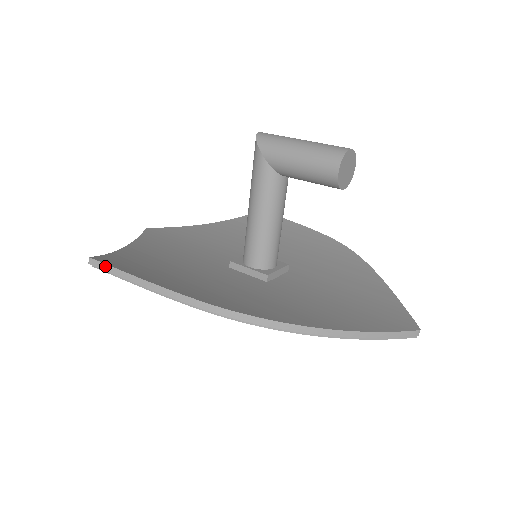
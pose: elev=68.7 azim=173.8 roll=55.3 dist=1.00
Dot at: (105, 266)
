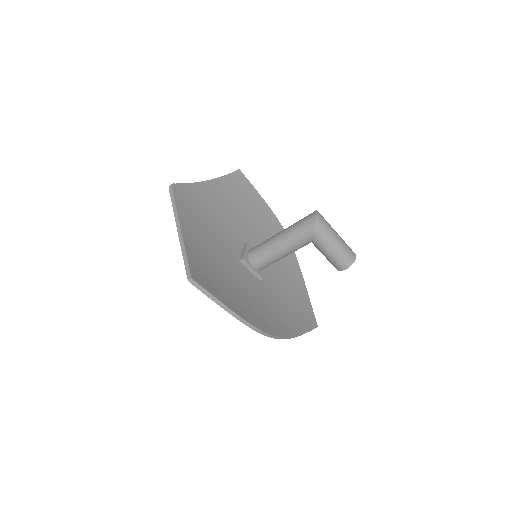
Dot at: (203, 289)
